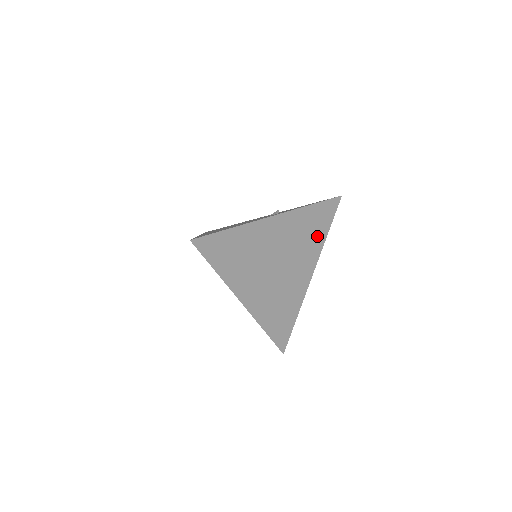
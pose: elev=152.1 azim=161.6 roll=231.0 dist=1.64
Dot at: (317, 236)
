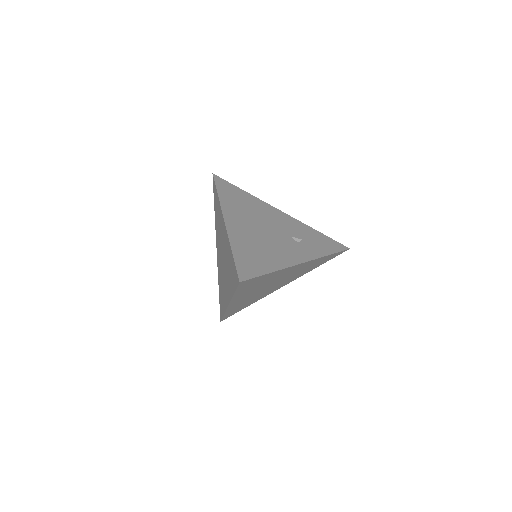
Dot at: occluded
